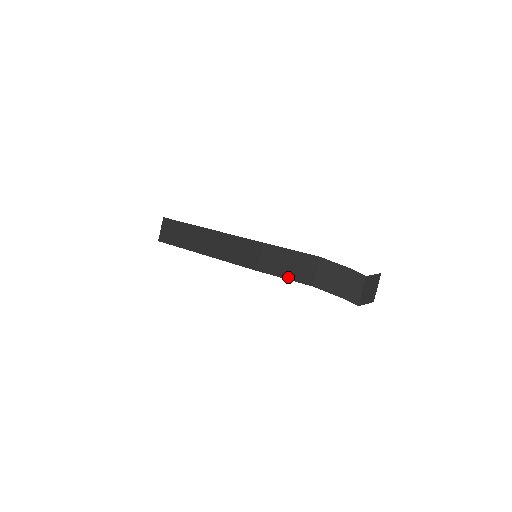
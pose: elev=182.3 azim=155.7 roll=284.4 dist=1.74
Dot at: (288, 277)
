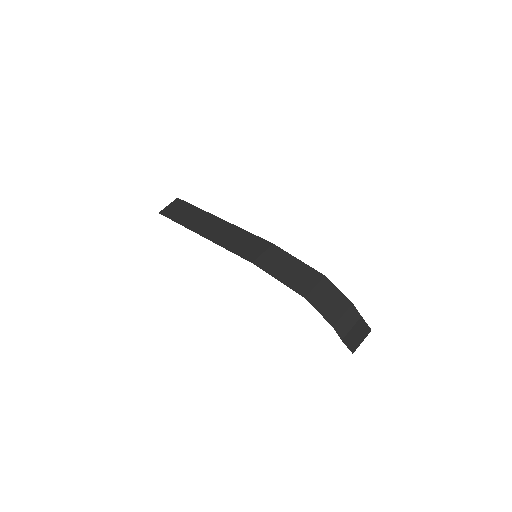
Dot at: (283, 280)
